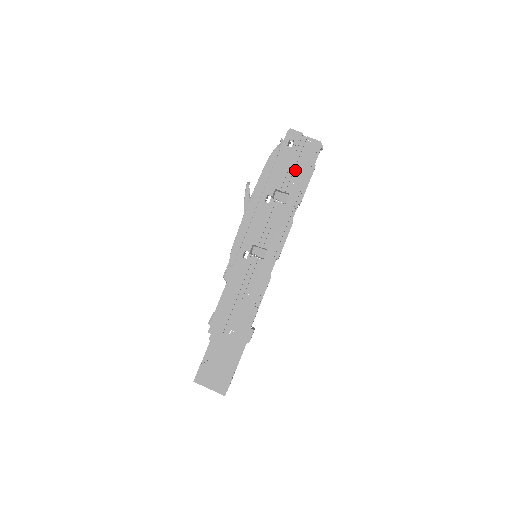
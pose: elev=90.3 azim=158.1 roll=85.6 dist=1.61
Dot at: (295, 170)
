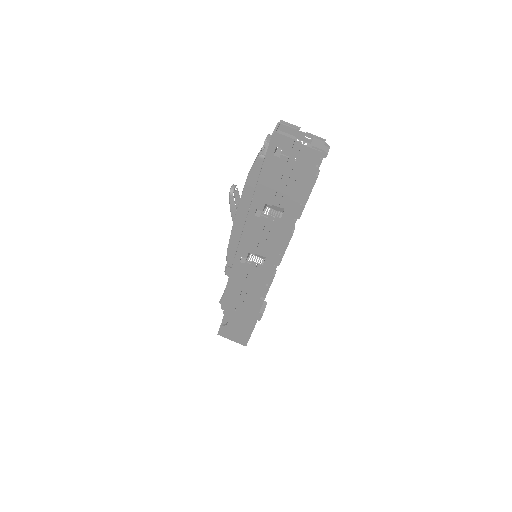
Dot at: (288, 184)
